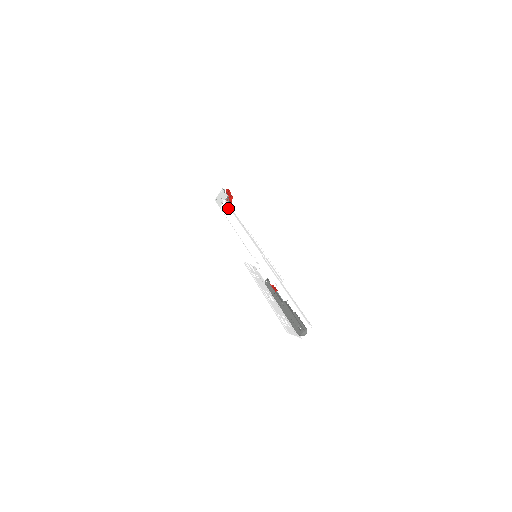
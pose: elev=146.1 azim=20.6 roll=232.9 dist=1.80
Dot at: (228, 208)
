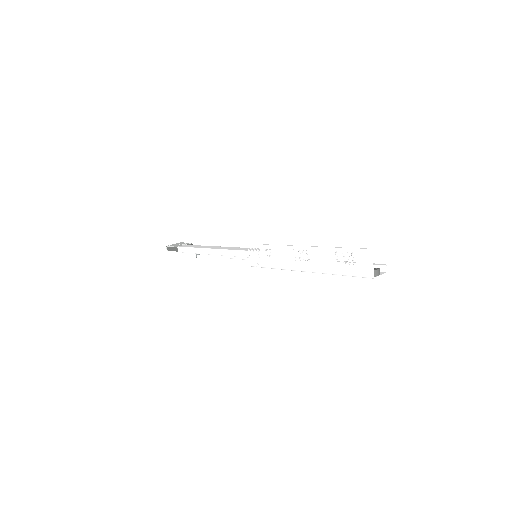
Dot at: (196, 245)
